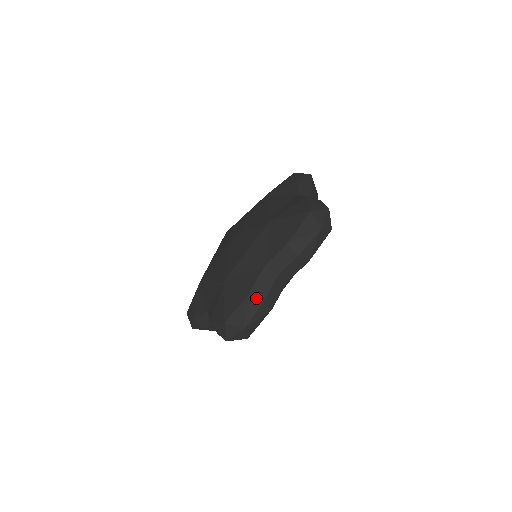
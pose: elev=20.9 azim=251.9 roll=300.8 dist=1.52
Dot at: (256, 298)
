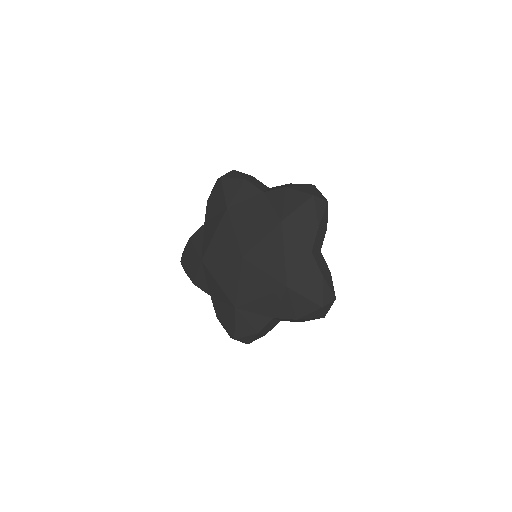
Dot at: (262, 335)
